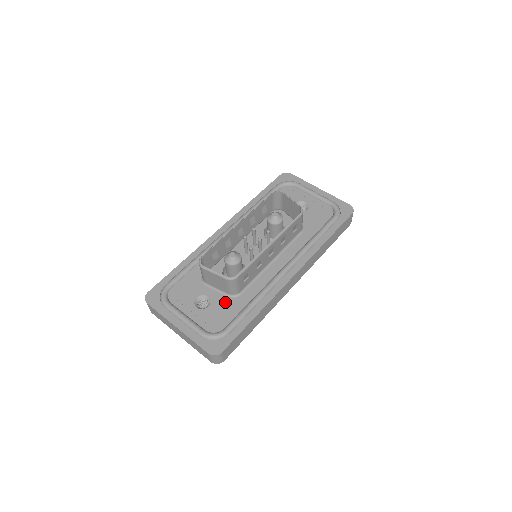
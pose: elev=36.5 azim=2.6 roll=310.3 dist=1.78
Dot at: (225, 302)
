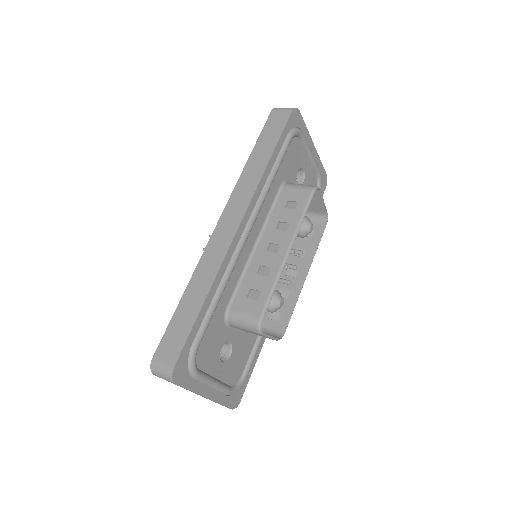
Dot at: (243, 342)
